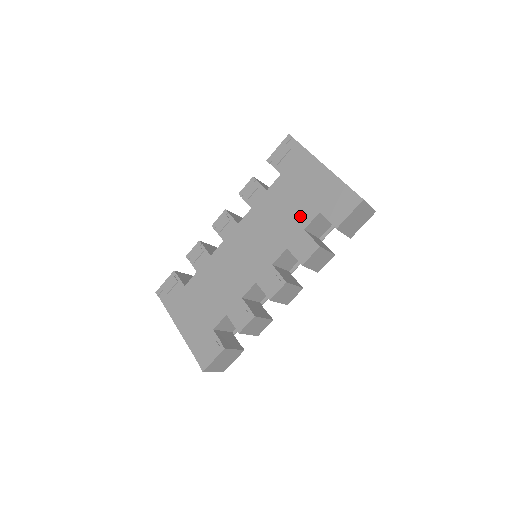
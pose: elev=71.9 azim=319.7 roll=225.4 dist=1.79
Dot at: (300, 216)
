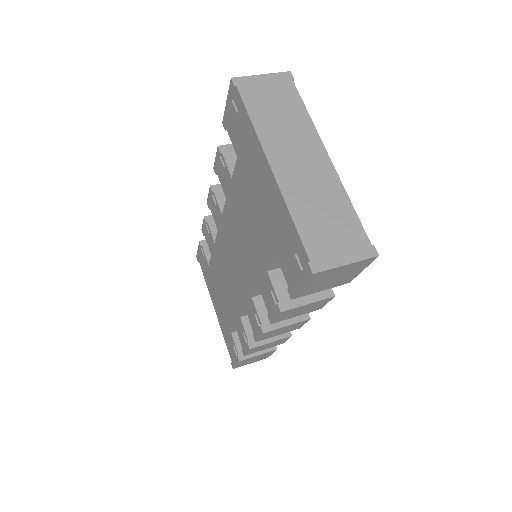
Dot at: (261, 246)
